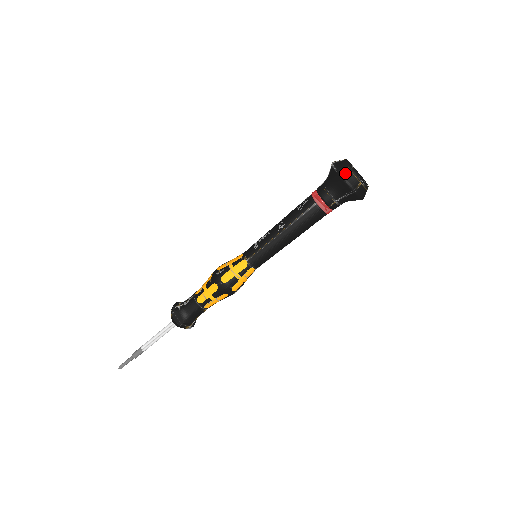
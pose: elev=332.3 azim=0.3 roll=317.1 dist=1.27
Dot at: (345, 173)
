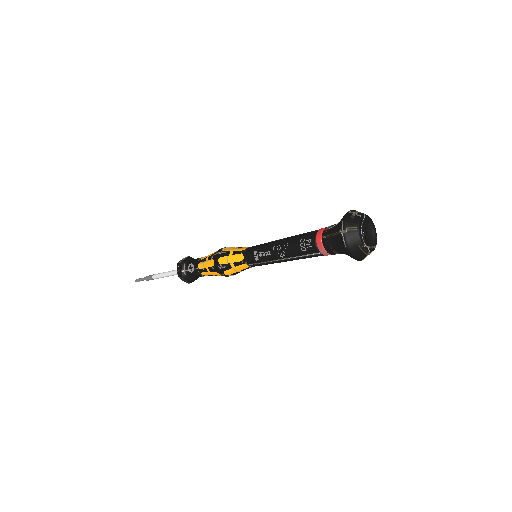
Dot at: (355, 252)
